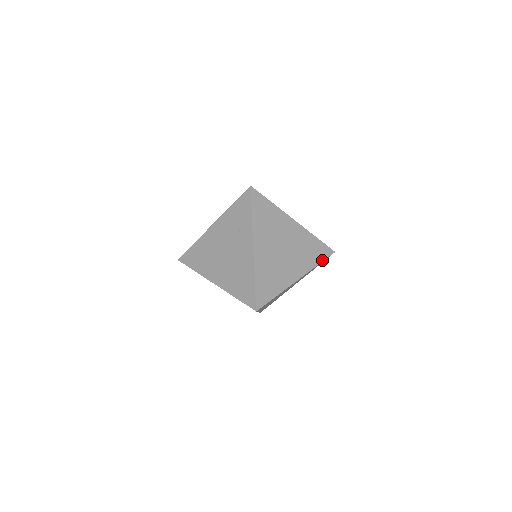
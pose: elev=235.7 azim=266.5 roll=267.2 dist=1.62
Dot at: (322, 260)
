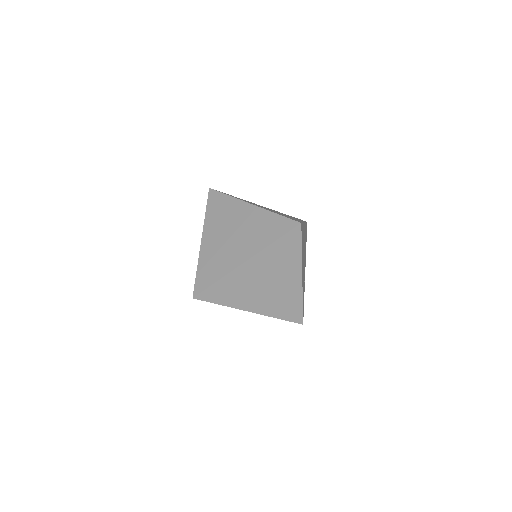
Dot at: (280, 236)
